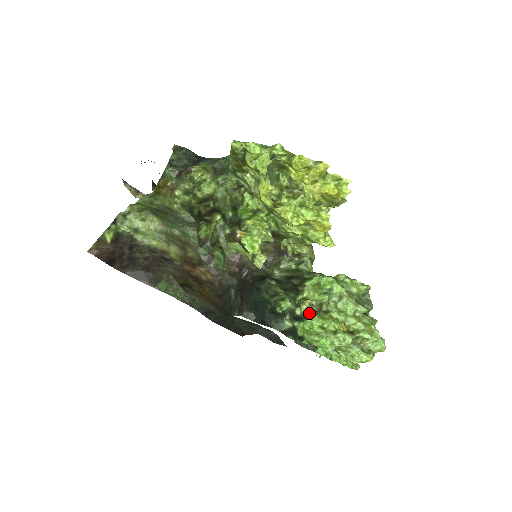
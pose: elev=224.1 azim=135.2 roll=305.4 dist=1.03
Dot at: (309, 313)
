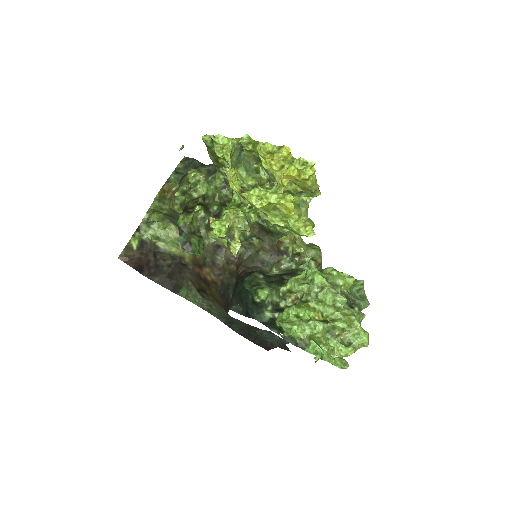
Dot at: occluded
